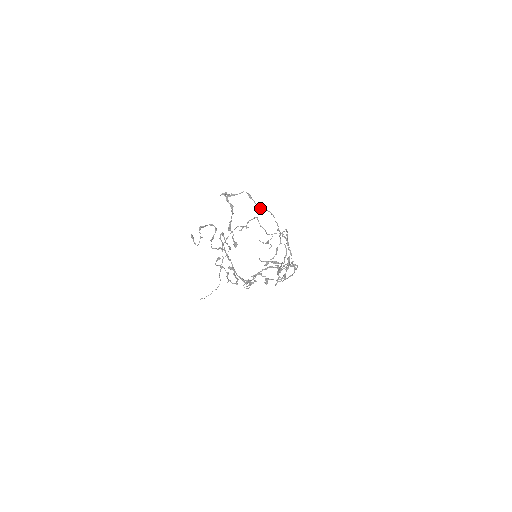
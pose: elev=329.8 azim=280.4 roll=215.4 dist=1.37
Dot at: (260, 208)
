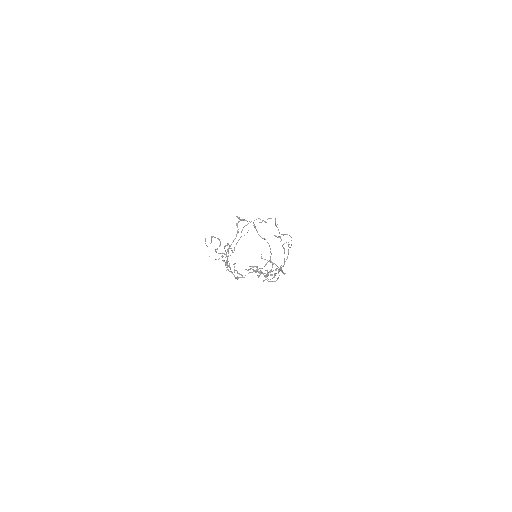
Dot at: (260, 236)
